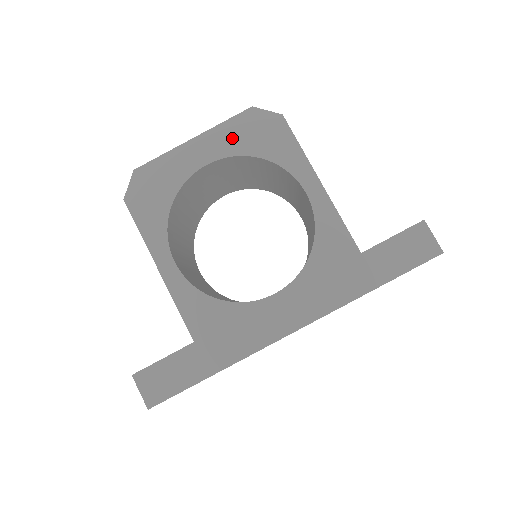
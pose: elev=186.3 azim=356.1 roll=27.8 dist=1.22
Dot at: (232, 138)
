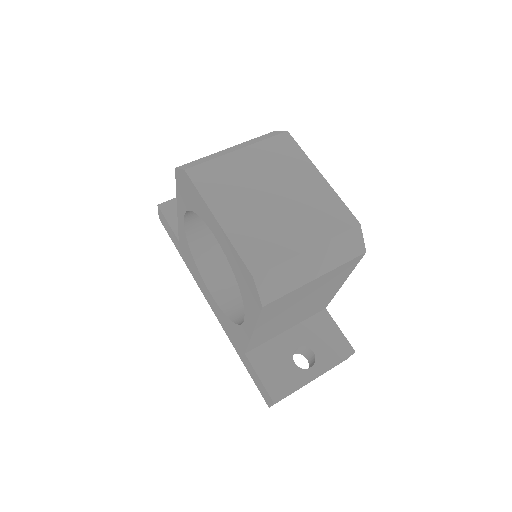
Dot at: (233, 258)
